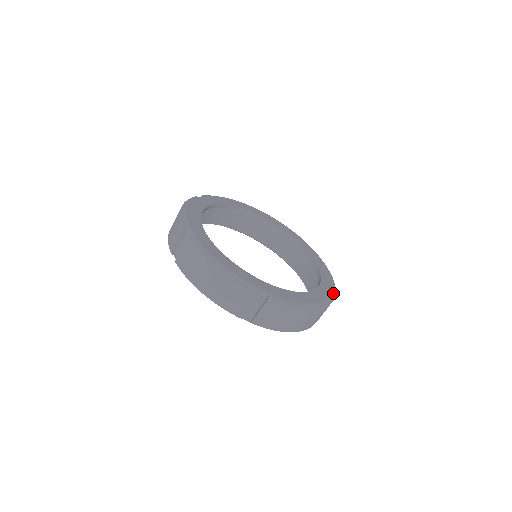
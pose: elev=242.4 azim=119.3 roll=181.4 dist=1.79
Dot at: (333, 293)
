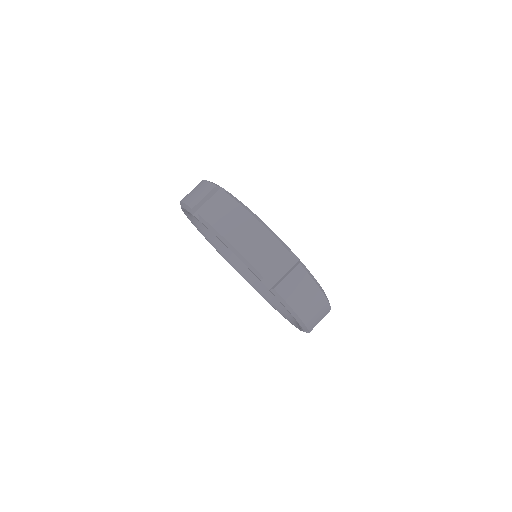
Dot at: occluded
